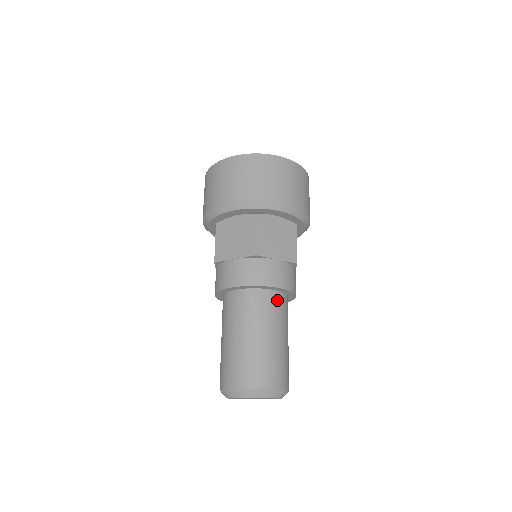
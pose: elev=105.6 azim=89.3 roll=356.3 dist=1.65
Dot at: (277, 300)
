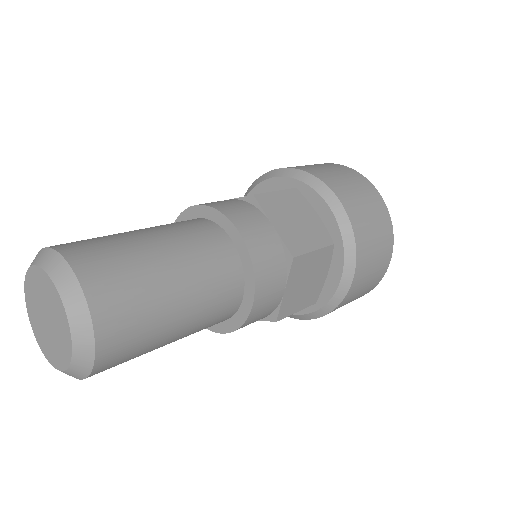
Dot at: (225, 253)
